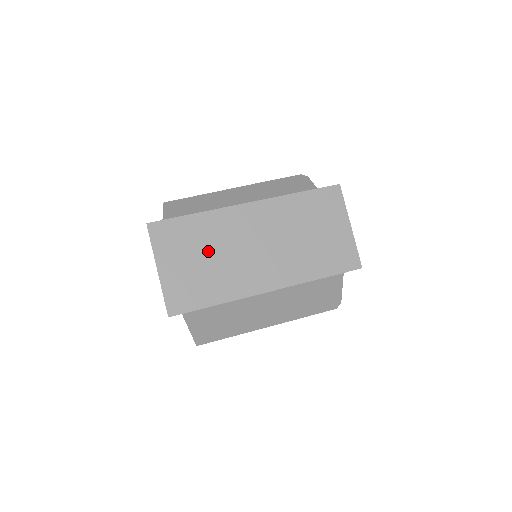
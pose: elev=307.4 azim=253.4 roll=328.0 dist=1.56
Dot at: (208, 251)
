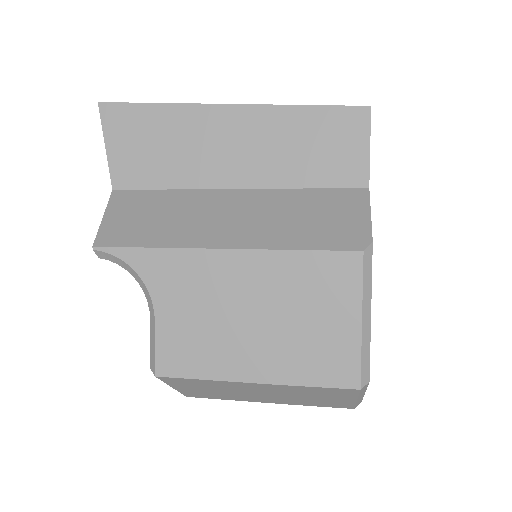
Dot at: occluded
